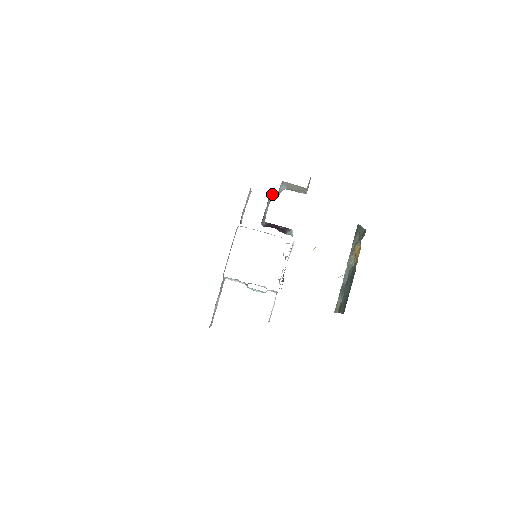
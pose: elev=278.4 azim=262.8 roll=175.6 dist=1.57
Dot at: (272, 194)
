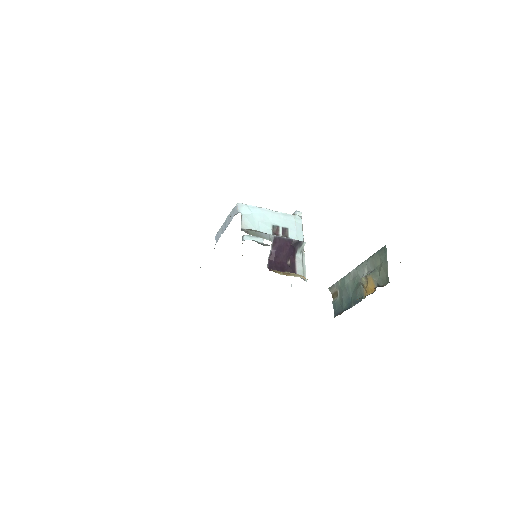
Dot at: occluded
